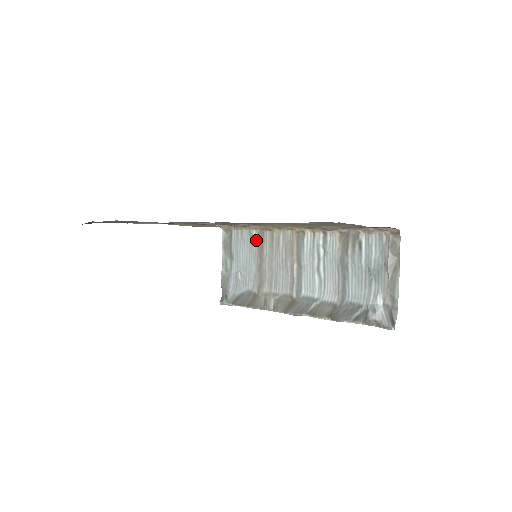
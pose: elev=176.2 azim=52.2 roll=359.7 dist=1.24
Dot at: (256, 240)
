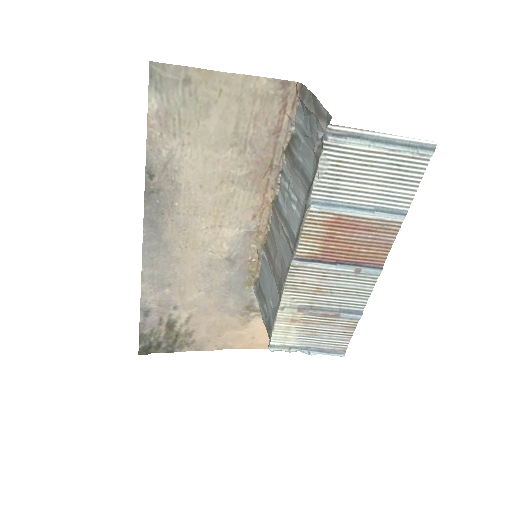
Dot at: (266, 257)
